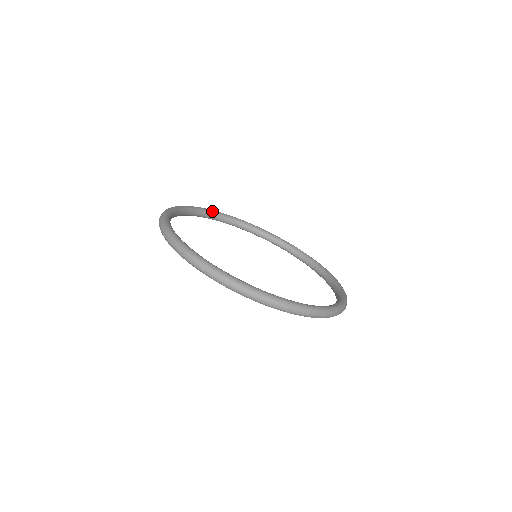
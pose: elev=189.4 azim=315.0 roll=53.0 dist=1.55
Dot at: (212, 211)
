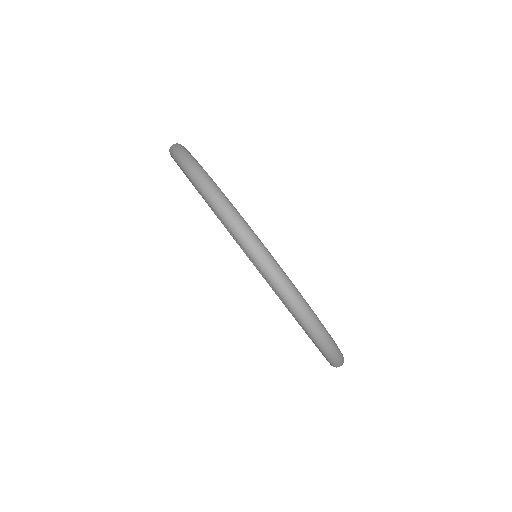
Dot at: occluded
